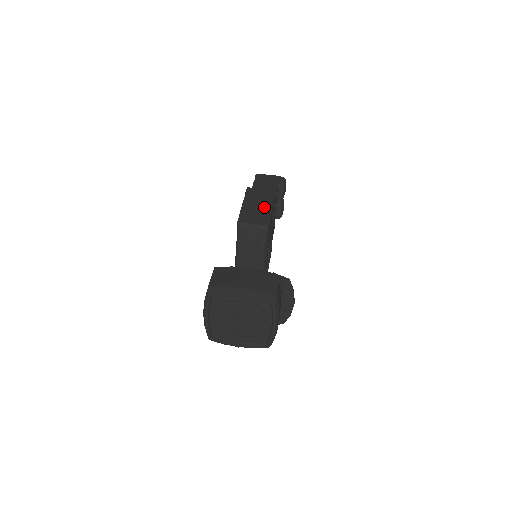
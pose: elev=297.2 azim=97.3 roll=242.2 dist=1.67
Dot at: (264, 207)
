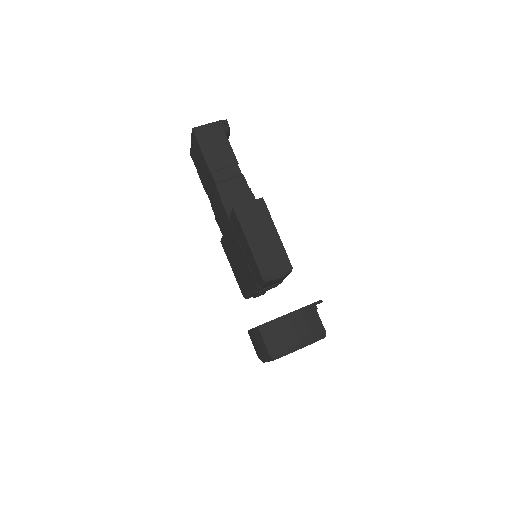
Dot at: (271, 239)
